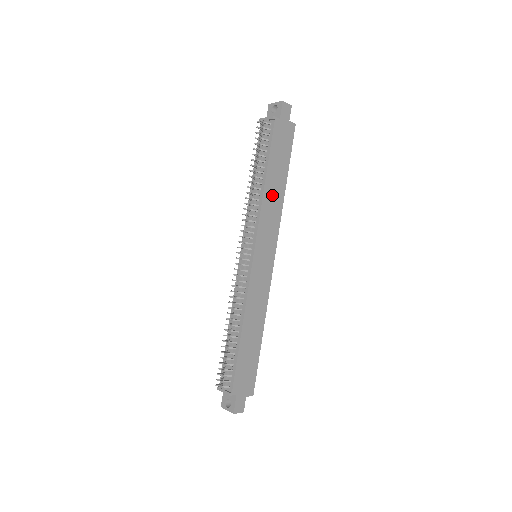
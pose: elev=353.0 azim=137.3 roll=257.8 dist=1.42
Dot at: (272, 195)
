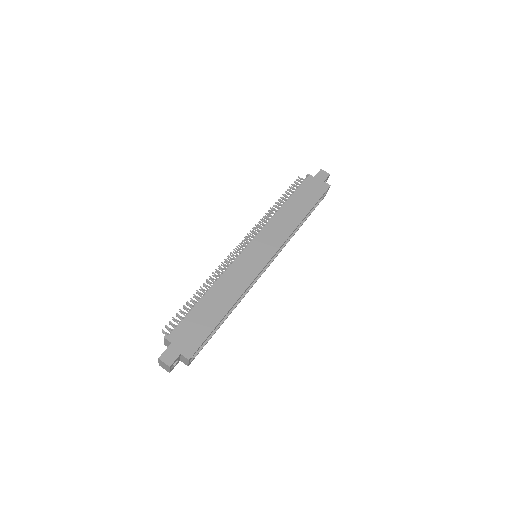
Dot at: (287, 216)
